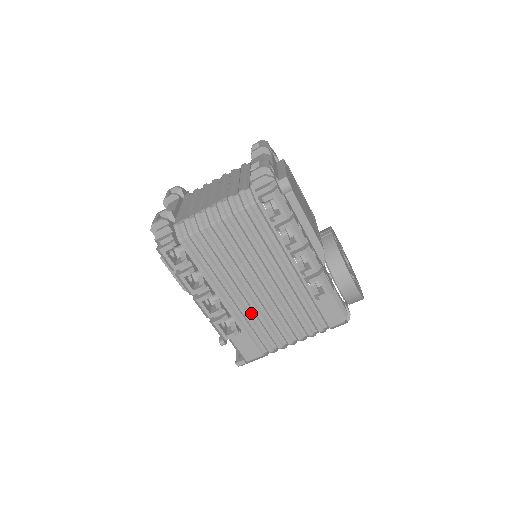
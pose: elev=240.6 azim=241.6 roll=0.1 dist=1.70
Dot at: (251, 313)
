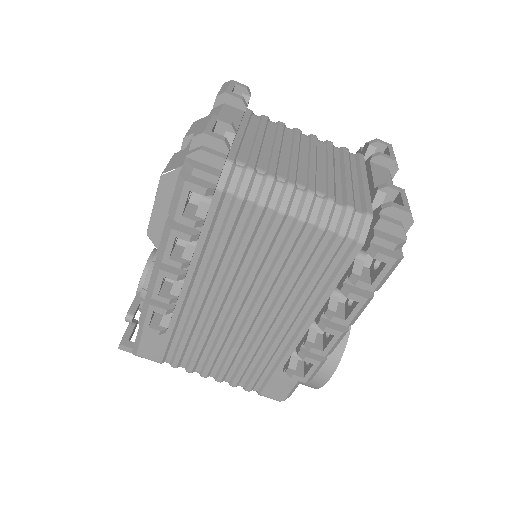
Dot at: (199, 322)
